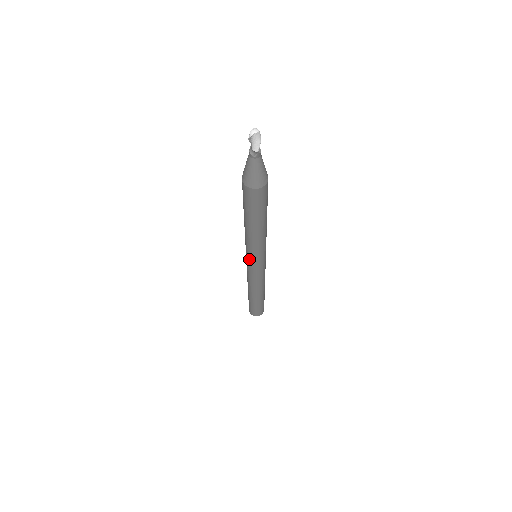
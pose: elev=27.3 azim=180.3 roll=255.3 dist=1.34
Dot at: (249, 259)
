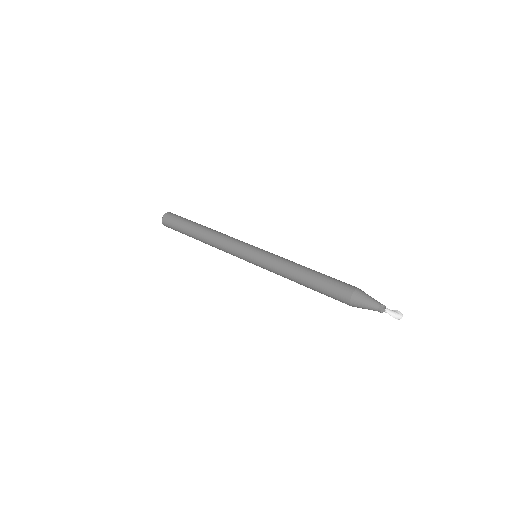
Dot at: (259, 266)
